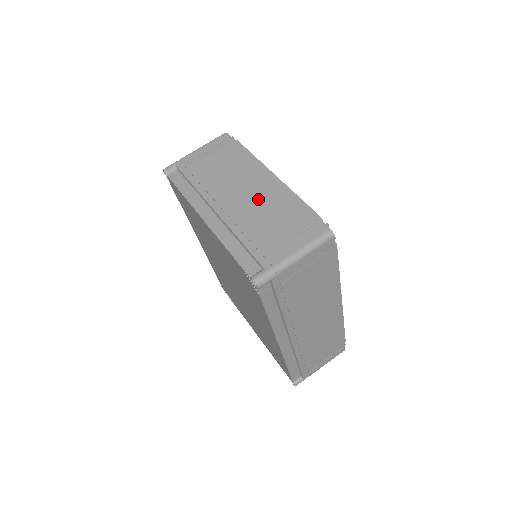
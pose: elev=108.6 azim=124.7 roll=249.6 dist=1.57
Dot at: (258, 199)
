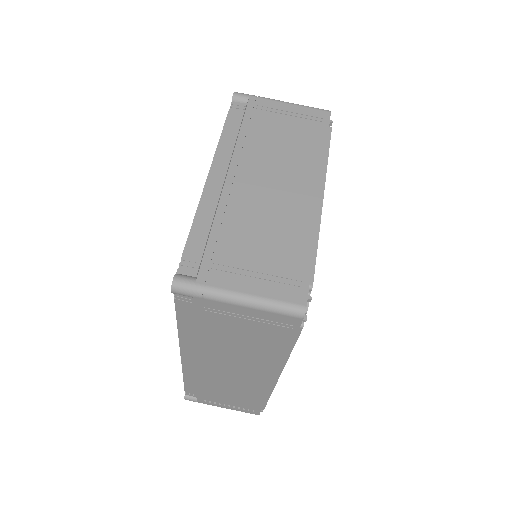
Dot at: (278, 204)
